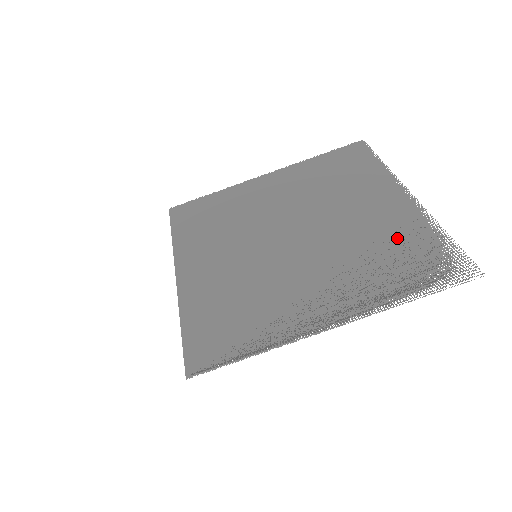
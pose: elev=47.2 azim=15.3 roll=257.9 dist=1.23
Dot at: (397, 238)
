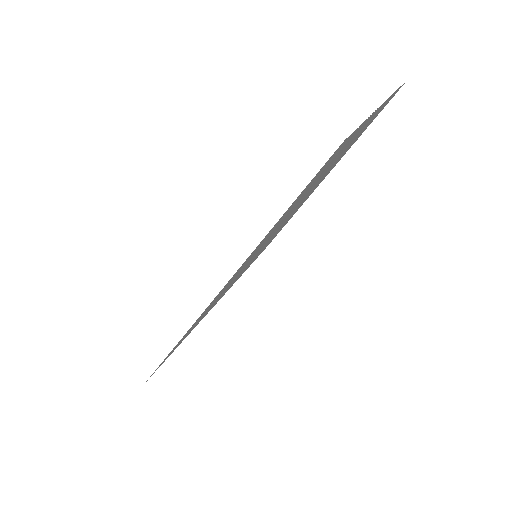
Dot at: (331, 163)
